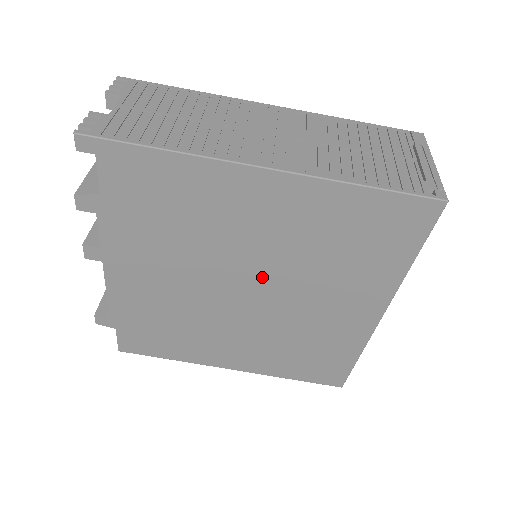
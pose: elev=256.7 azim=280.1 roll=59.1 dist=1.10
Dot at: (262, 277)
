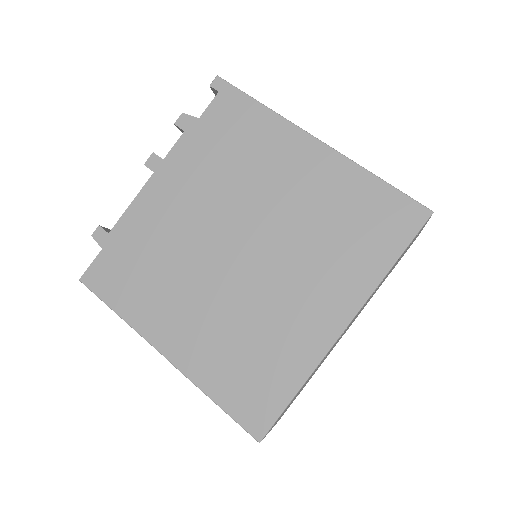
Dot at: (263, 235)
